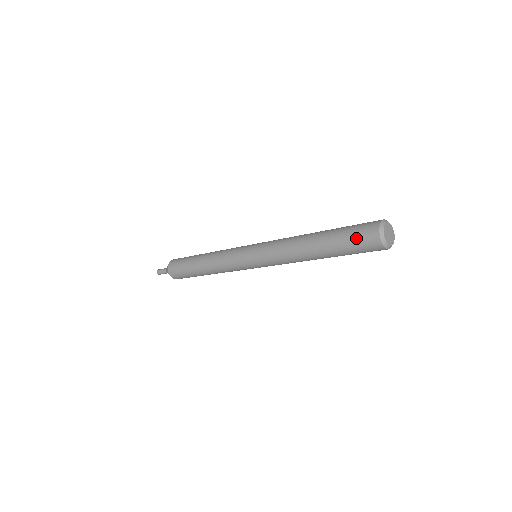
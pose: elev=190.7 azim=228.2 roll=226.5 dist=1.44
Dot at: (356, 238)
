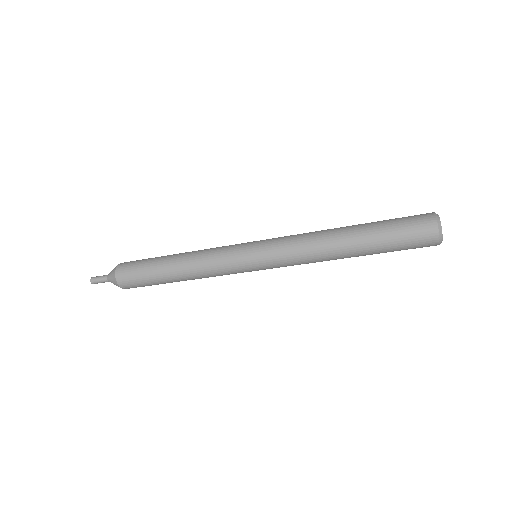
Dot at: (409, 240)
